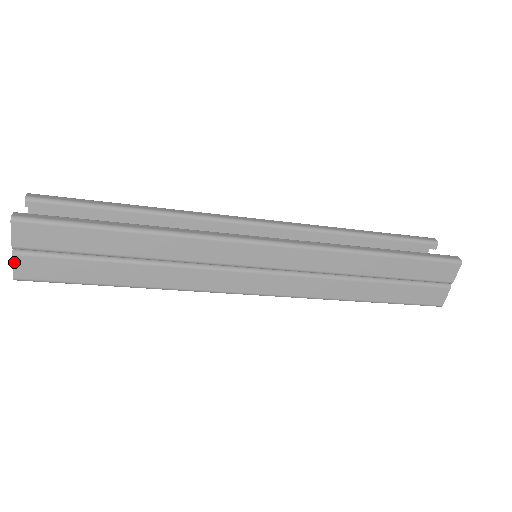
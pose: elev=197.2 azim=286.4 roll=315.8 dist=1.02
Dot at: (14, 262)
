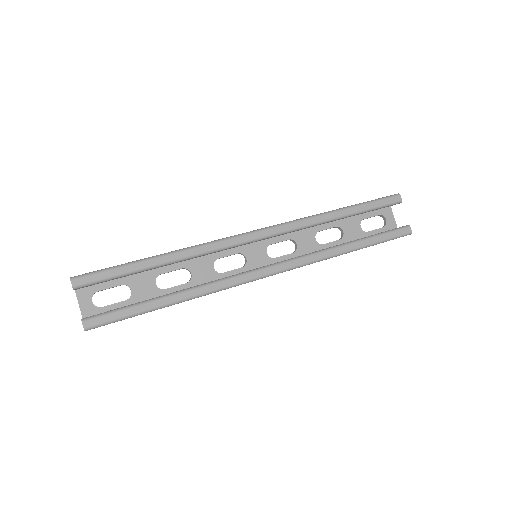
Dot at: occluded
